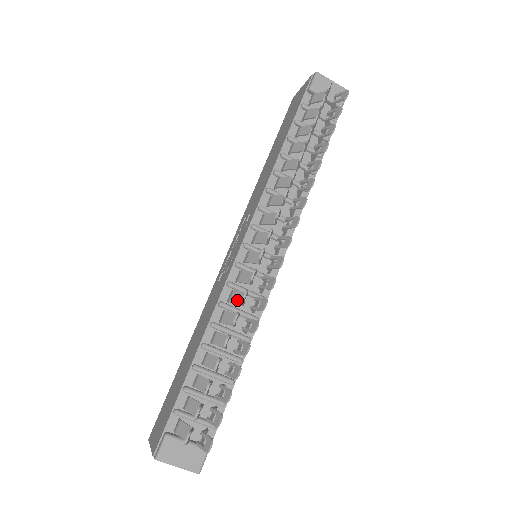
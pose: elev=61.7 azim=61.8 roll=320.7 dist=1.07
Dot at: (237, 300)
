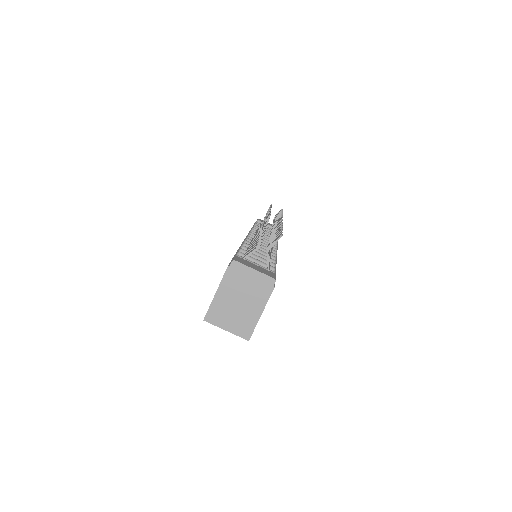
Dot at: (258, 235)
